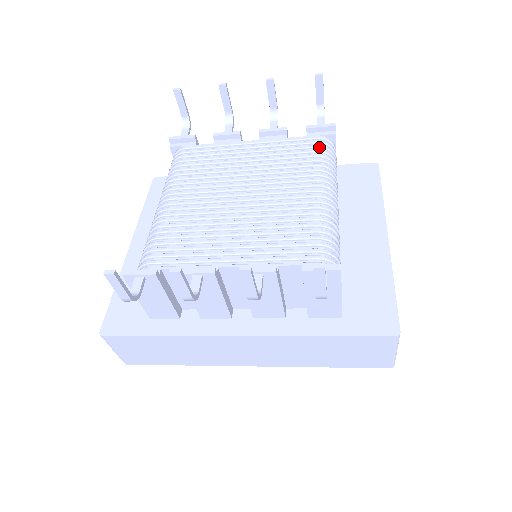
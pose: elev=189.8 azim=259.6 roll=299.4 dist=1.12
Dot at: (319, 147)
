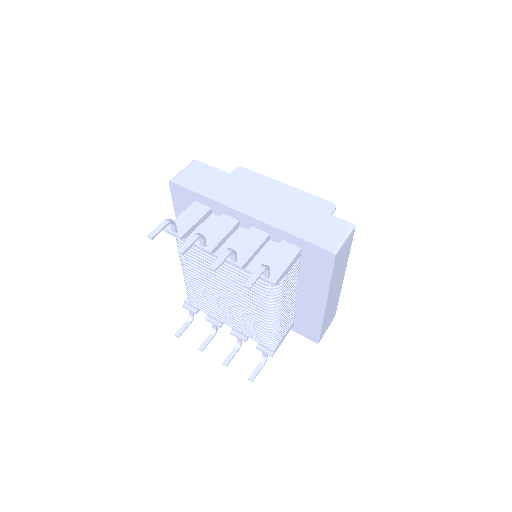
Dot at: (266, 288)
